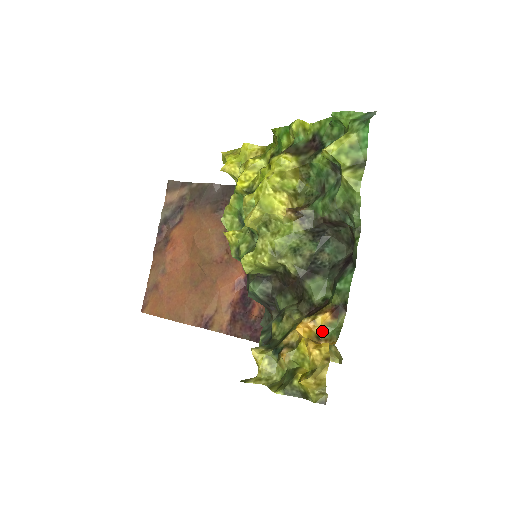
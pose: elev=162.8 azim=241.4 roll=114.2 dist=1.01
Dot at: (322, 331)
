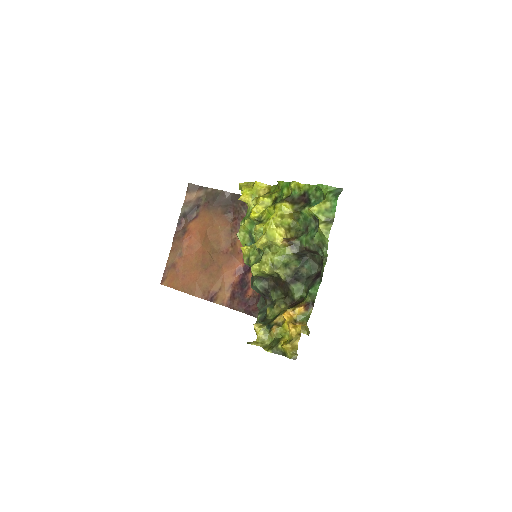
Dot at: (298, 317)
